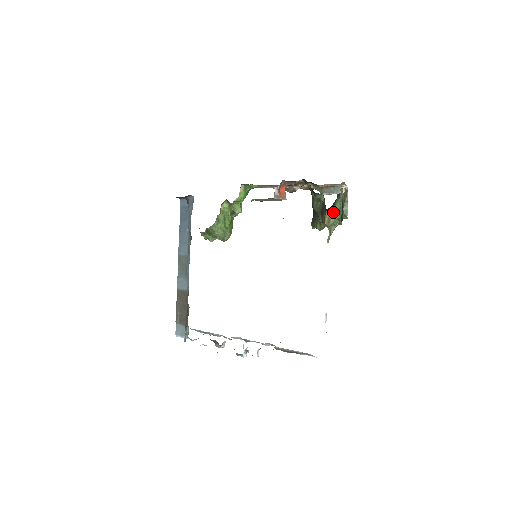
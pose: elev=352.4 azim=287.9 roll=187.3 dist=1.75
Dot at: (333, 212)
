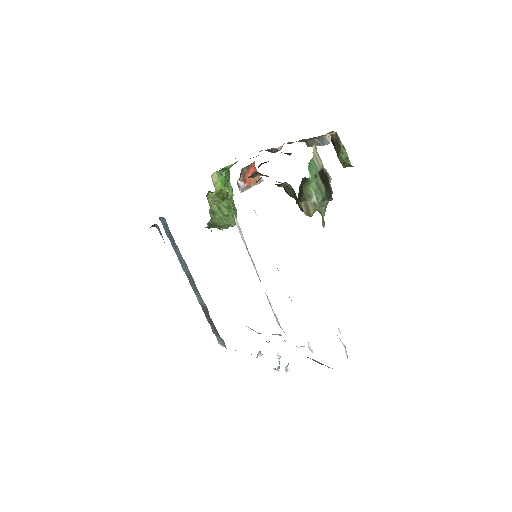
Dot at: (308, 199)
